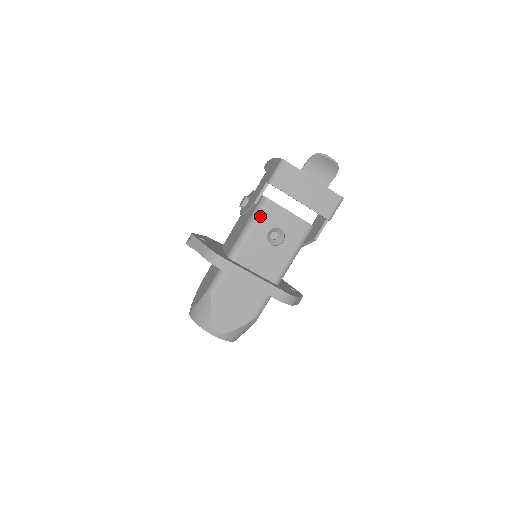
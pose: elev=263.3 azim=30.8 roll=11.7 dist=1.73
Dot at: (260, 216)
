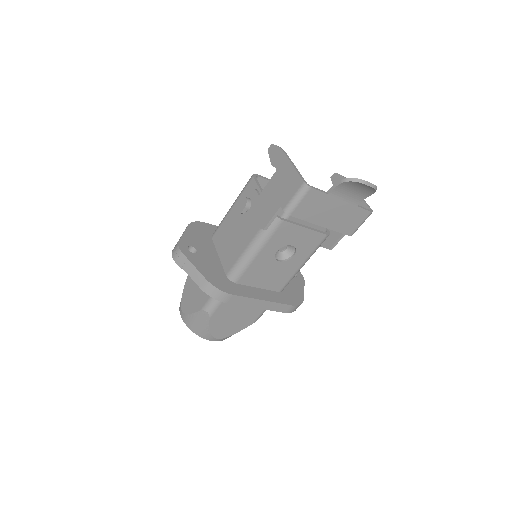
Dot at: (269, 238)
